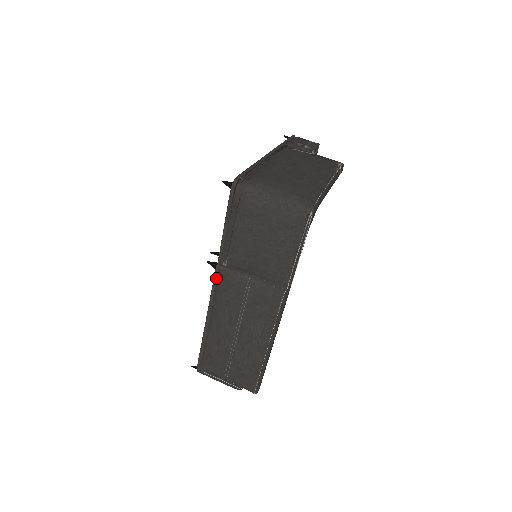
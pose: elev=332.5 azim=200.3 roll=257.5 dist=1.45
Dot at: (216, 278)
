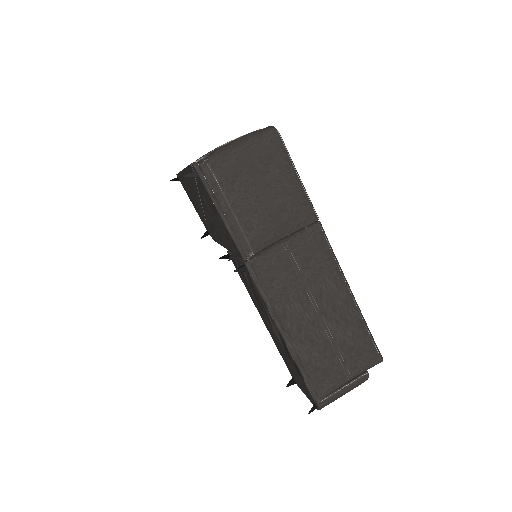
Dot at: (255, 277)
